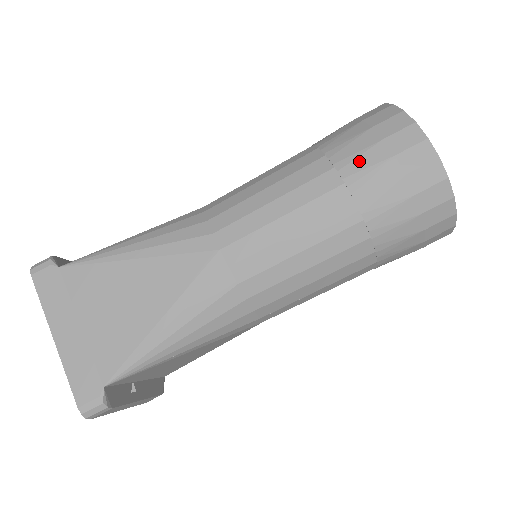
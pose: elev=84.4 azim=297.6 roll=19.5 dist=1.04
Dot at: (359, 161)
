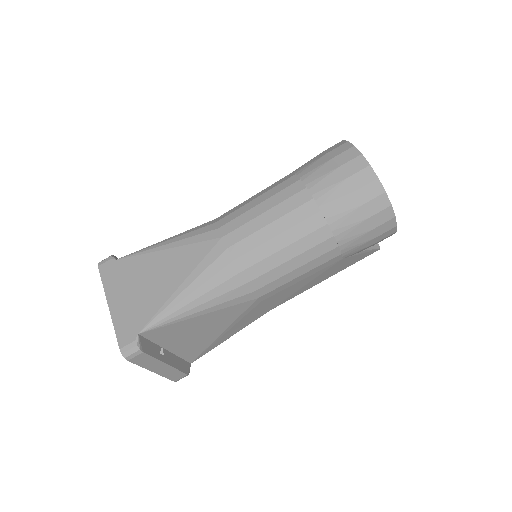
Dot at: (316, 173)
